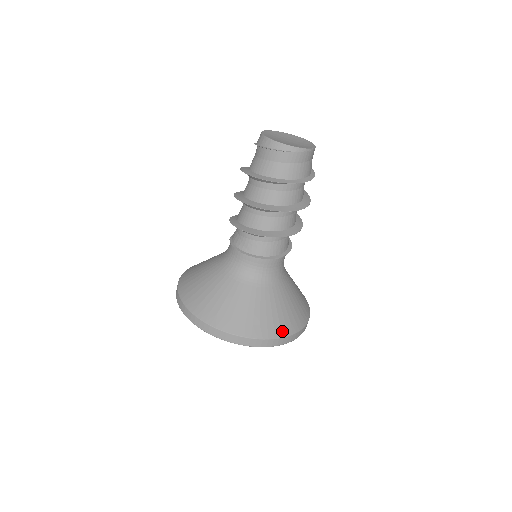
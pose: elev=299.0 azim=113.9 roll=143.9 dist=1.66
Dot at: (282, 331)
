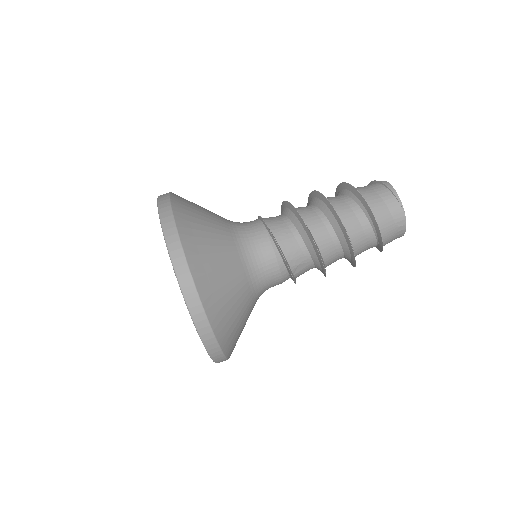
Dot at: (190, 247)
